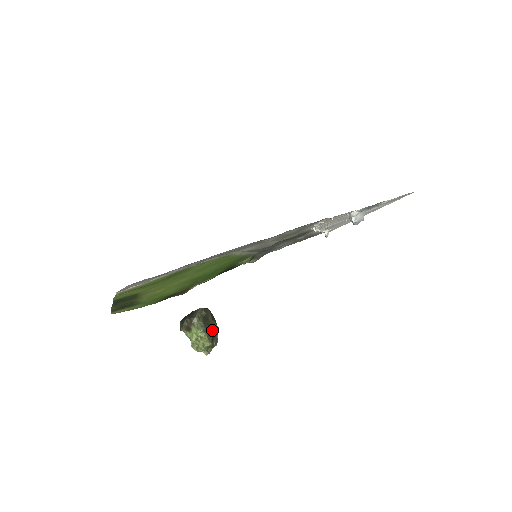
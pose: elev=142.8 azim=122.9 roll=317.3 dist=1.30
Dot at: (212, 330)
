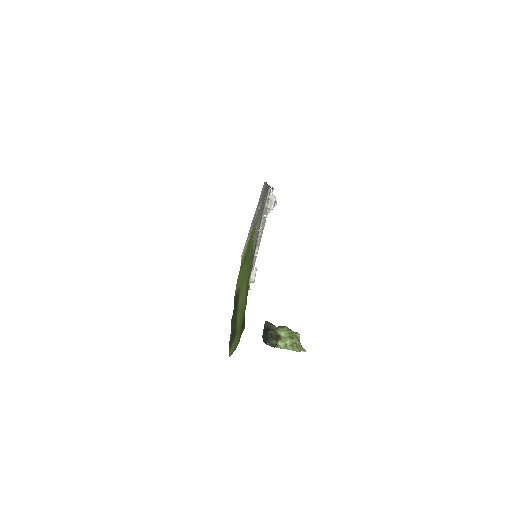
Dot at: occluded
